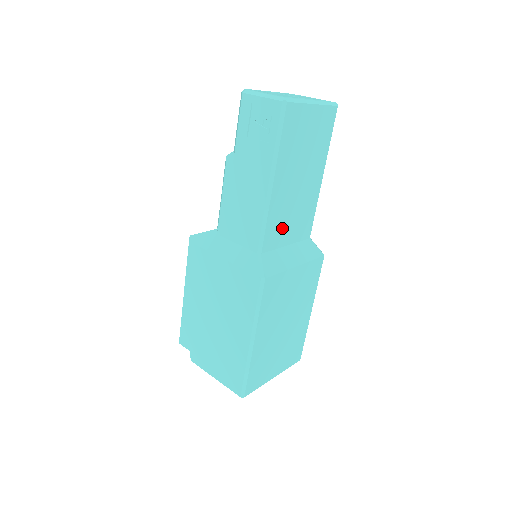
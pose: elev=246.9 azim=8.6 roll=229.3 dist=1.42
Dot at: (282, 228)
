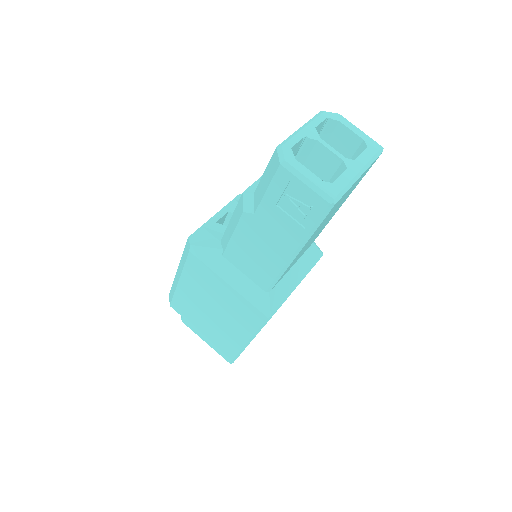
Dot at: occluded
